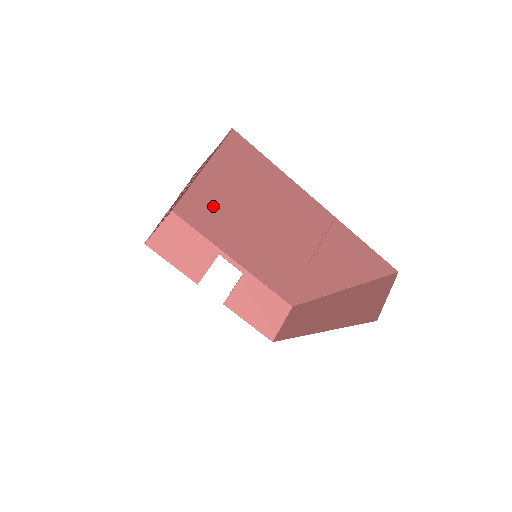
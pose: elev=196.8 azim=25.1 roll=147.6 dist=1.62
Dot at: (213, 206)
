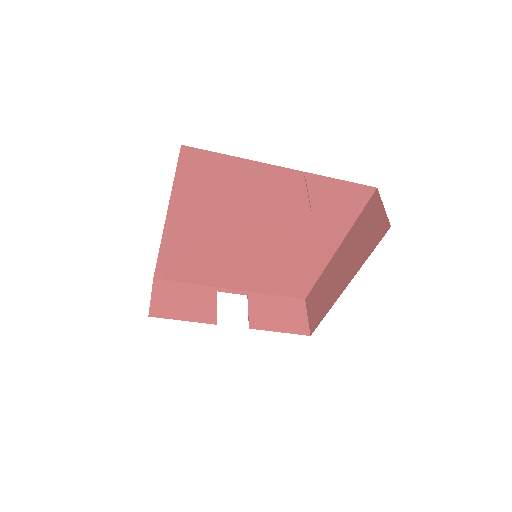
Dot at: (192, 242)
